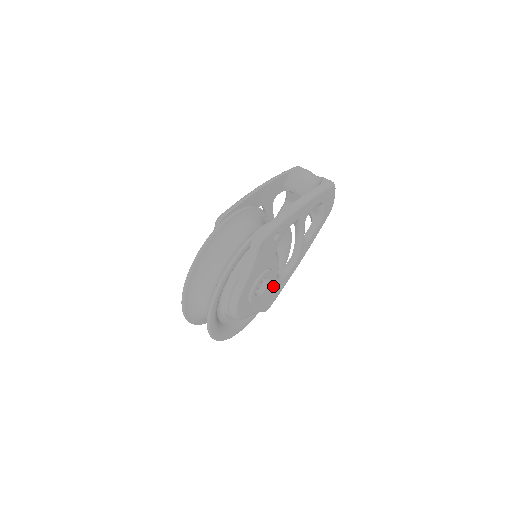
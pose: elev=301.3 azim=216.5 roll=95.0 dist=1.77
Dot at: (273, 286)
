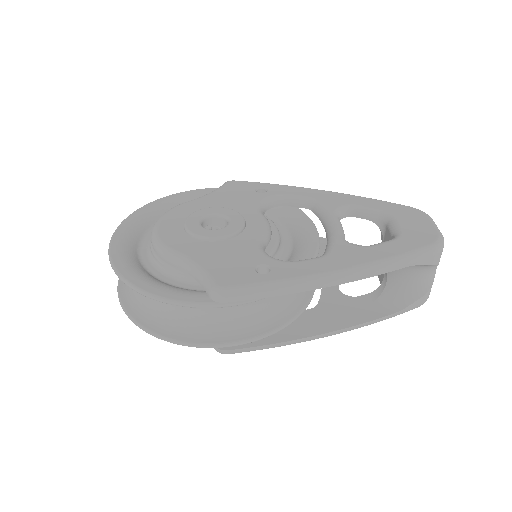
Dot at: occluded
